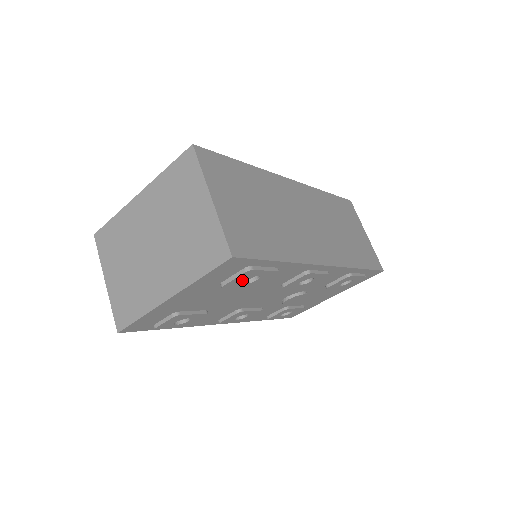
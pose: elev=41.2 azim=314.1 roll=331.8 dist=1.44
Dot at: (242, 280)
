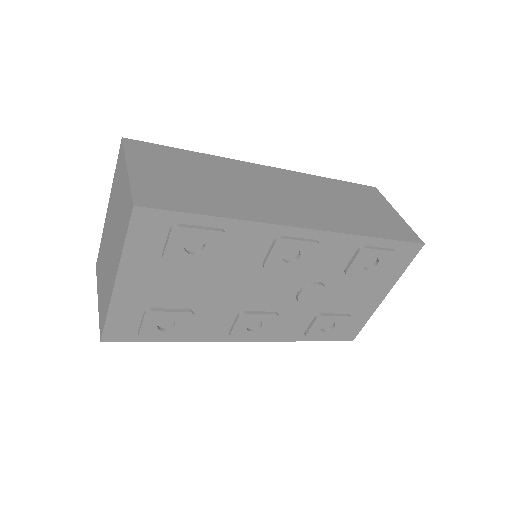
Dot at: (182, 247)
